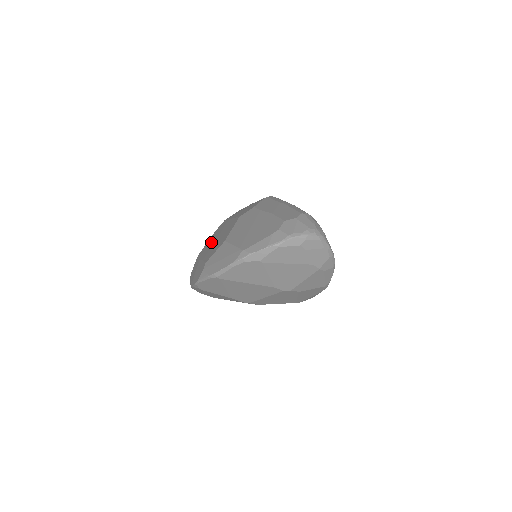
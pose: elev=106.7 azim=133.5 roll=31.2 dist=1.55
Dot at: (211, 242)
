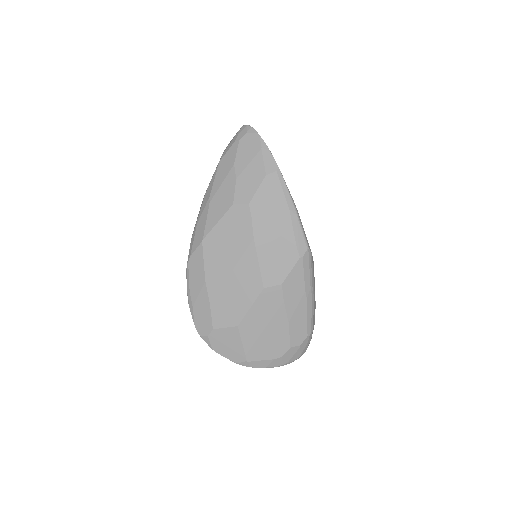
Dot at: (223, 258)
